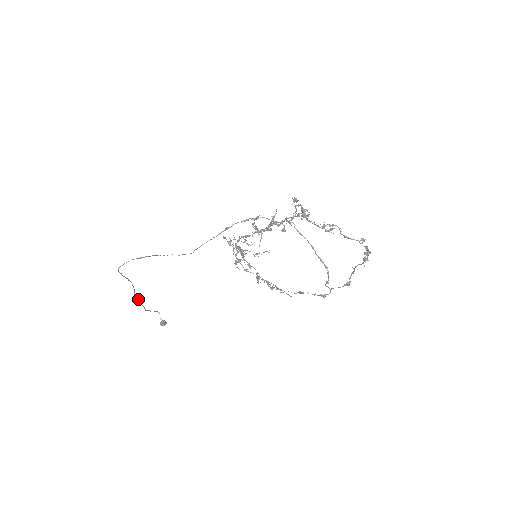
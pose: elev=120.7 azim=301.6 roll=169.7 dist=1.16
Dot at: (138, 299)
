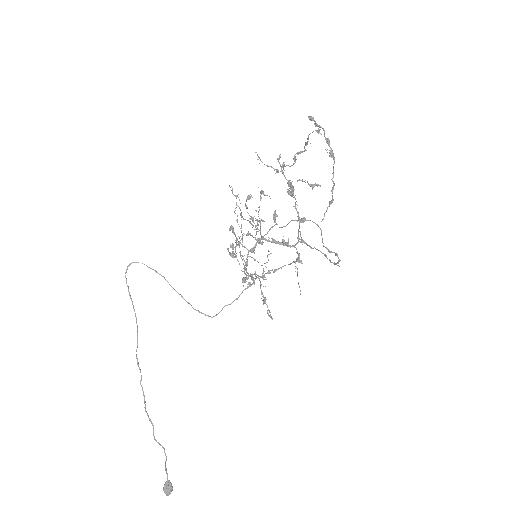
Dot at: (140, 369)
